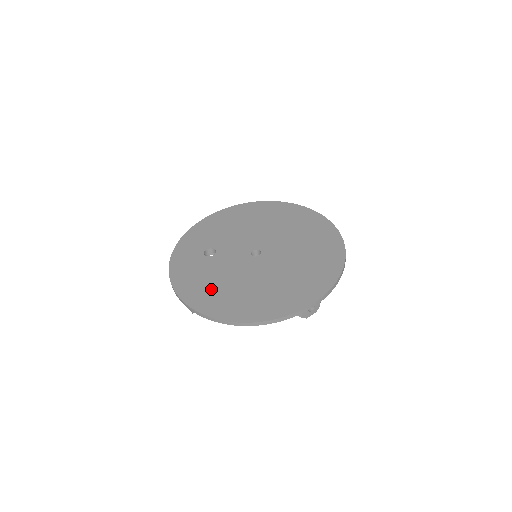
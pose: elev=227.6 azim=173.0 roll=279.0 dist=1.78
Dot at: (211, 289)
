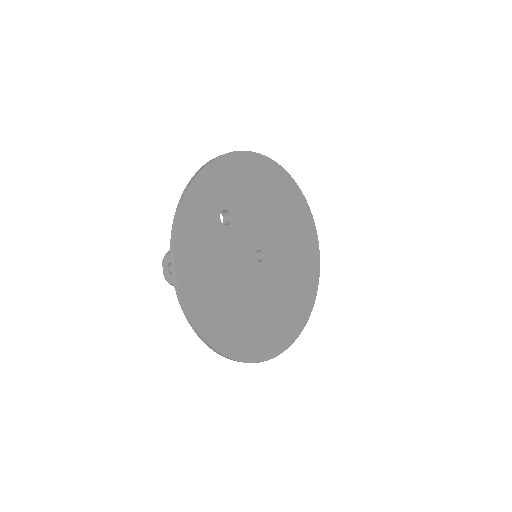
Dot at: (208, 280)
